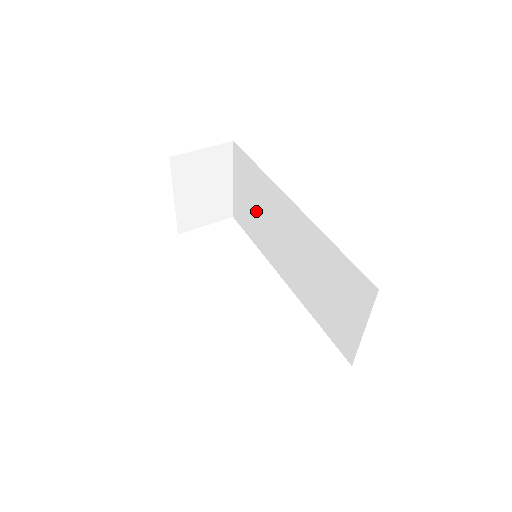
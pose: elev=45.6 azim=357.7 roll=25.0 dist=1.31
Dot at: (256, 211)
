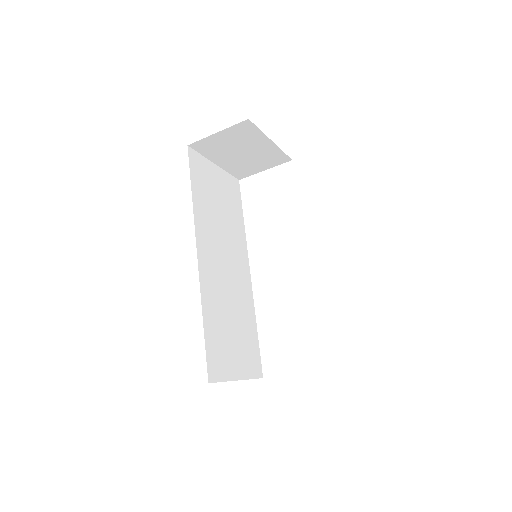
Dot at: occluded
